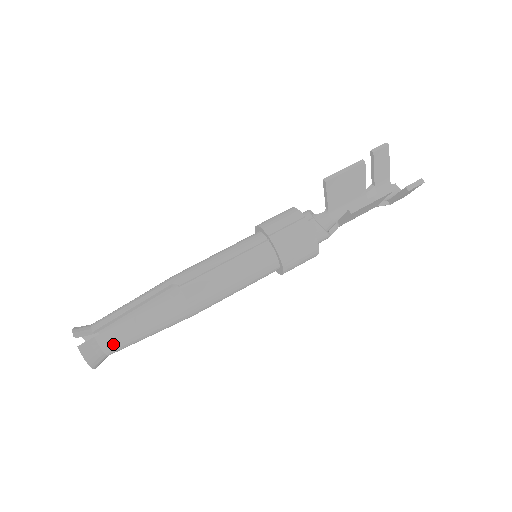
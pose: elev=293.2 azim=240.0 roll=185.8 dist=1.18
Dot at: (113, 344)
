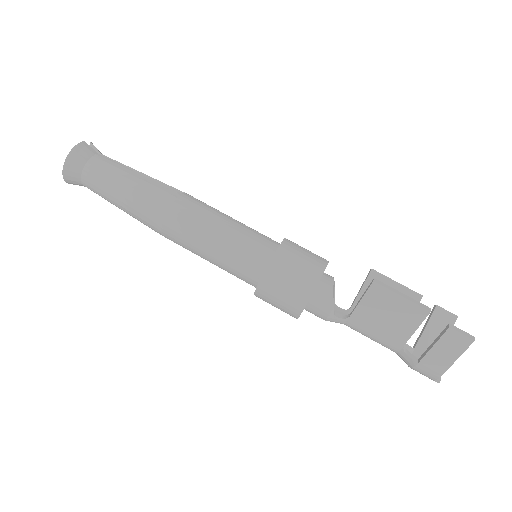
Dot at: (98, 166)
